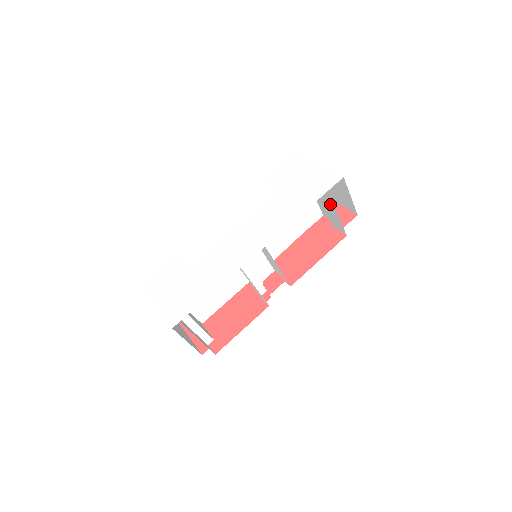
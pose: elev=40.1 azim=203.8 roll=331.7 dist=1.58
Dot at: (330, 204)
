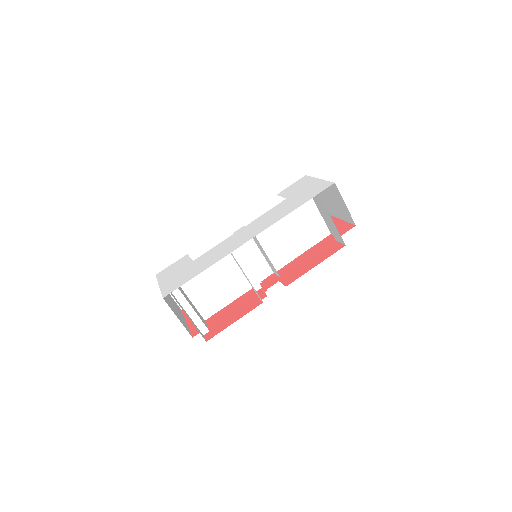
Dot at: (325, 210)
